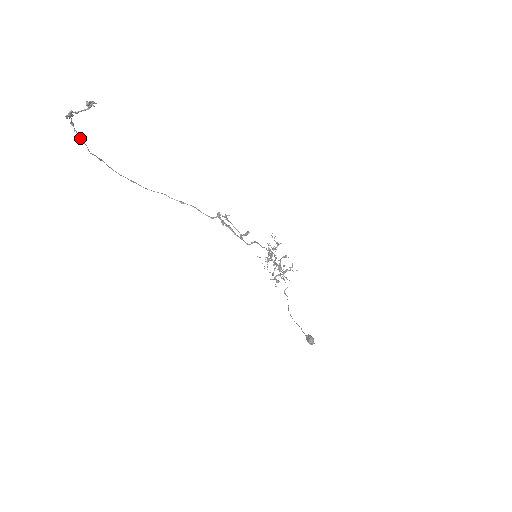
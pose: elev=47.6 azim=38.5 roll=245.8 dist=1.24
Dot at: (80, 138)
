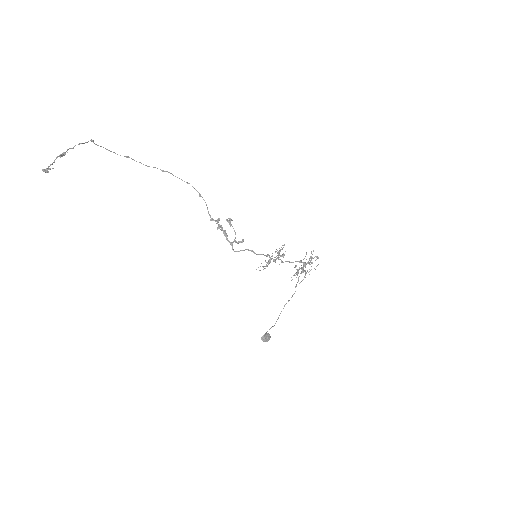
Dot at: (103, 147)
